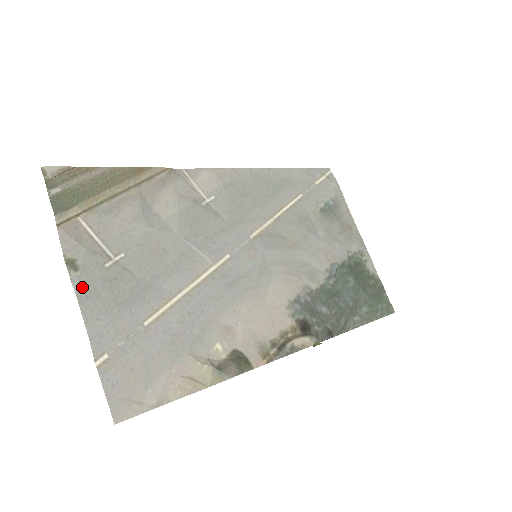
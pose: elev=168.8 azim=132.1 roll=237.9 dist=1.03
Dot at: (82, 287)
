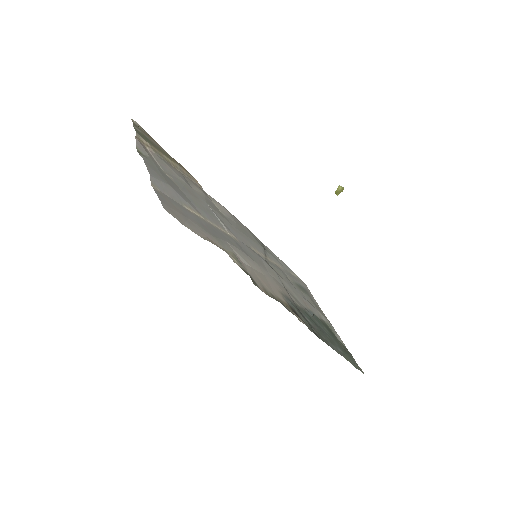
Dot at: (147, 161)
